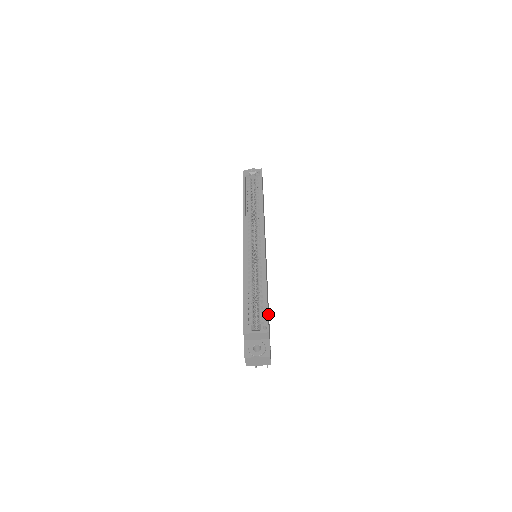
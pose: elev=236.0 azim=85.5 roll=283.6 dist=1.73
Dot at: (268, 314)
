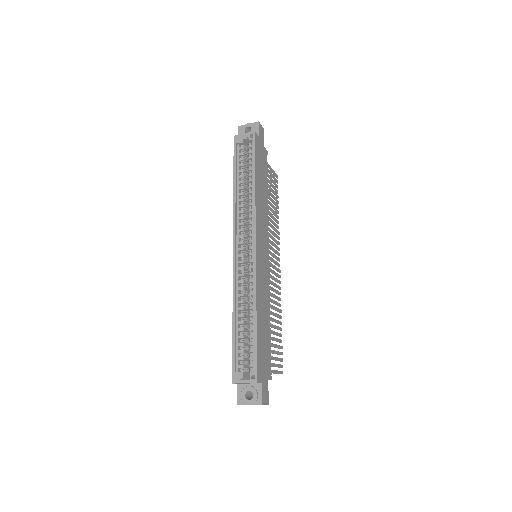
Dot at: (263, 348)
